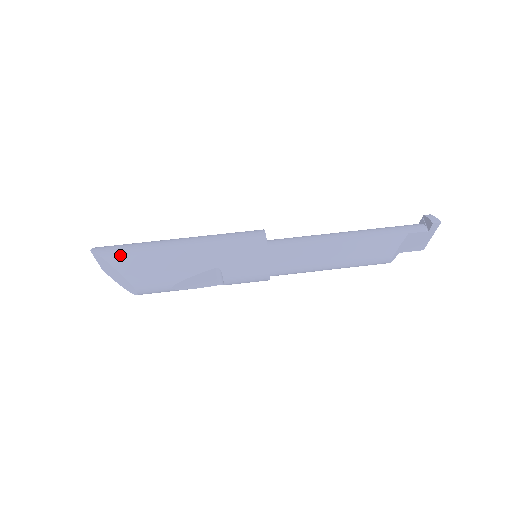
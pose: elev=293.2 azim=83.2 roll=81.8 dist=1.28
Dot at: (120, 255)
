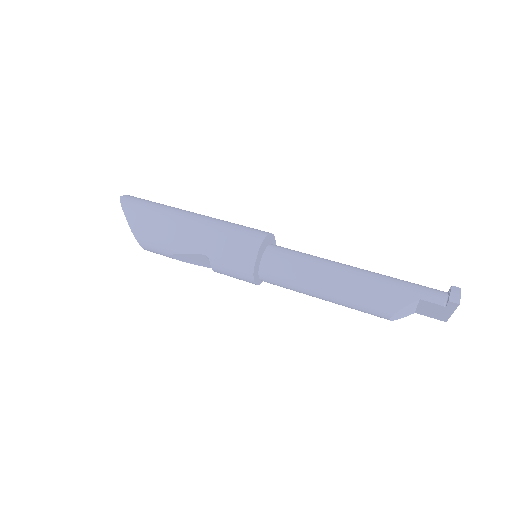
Dot at: (135, 211)
